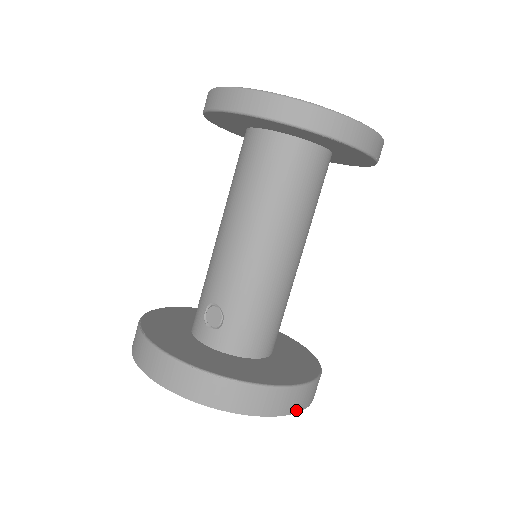
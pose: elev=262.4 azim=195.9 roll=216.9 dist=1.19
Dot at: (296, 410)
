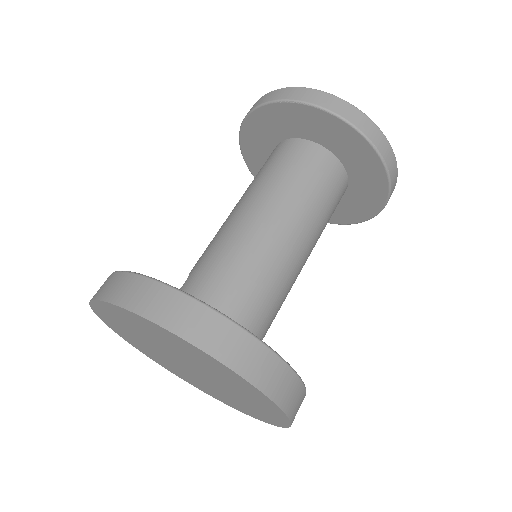
Dot at: (195, 341)
